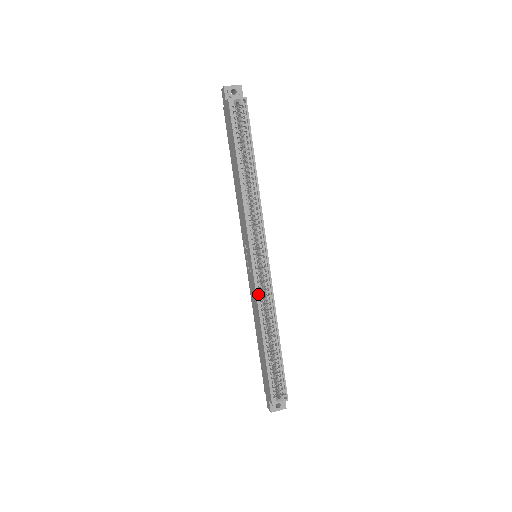
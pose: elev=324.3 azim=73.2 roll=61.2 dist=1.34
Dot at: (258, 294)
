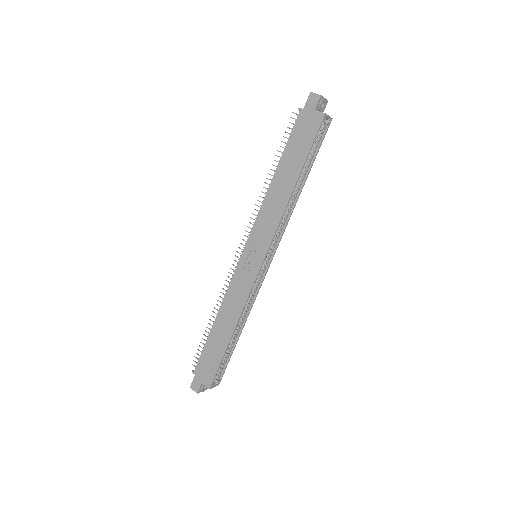
Dot at: (249, 293)
